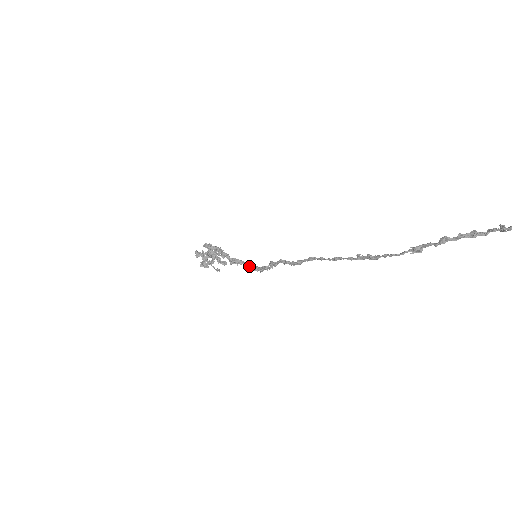
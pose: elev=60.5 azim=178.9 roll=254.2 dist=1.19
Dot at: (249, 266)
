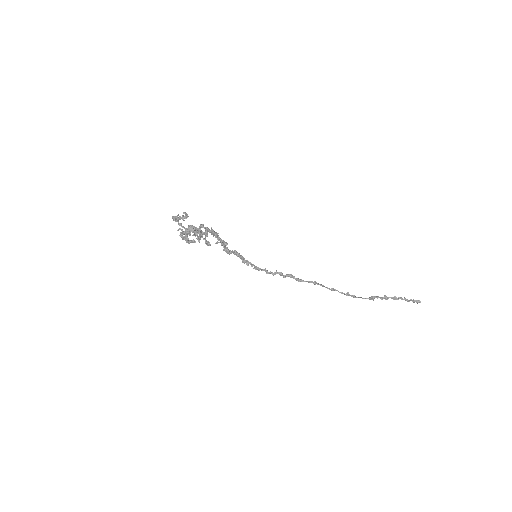
Dot at: (246, 261)
